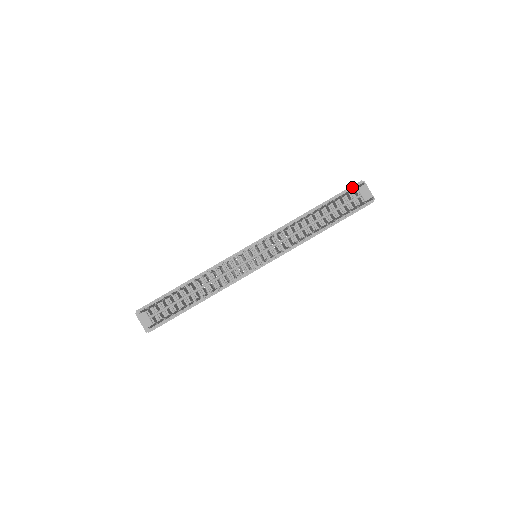
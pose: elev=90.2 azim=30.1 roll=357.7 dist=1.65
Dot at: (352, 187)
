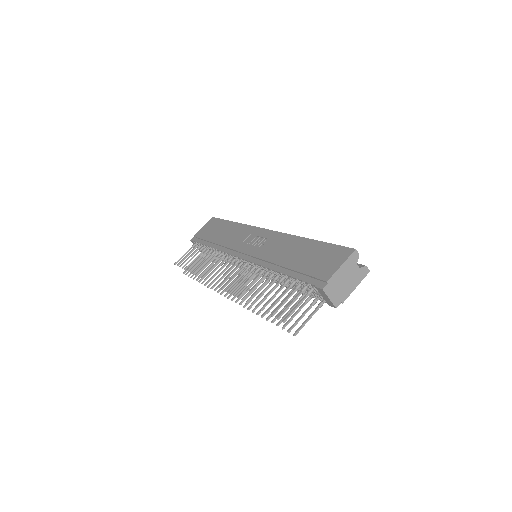
Dot at: (312, 284)
